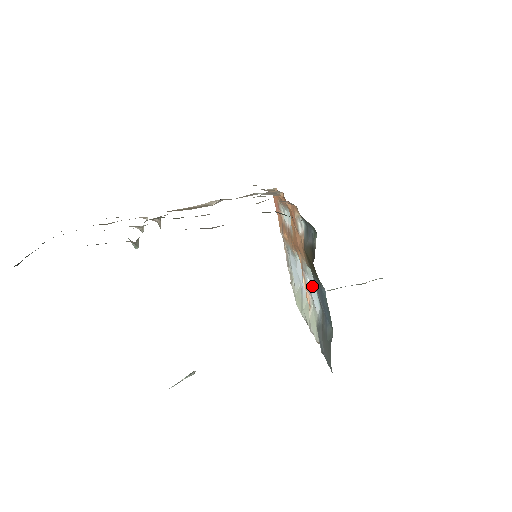
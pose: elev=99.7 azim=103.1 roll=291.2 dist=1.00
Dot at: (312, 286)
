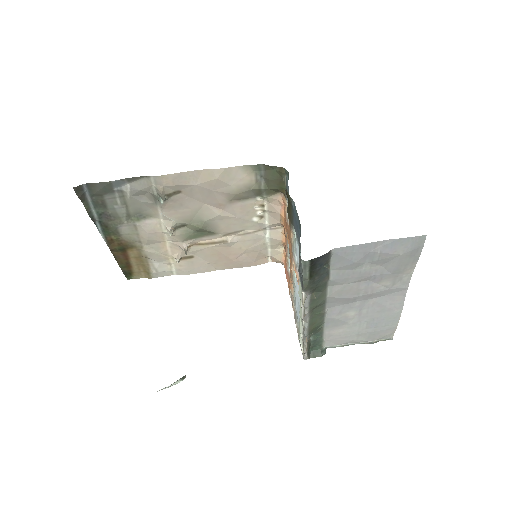
Dot at: (297, 250)
